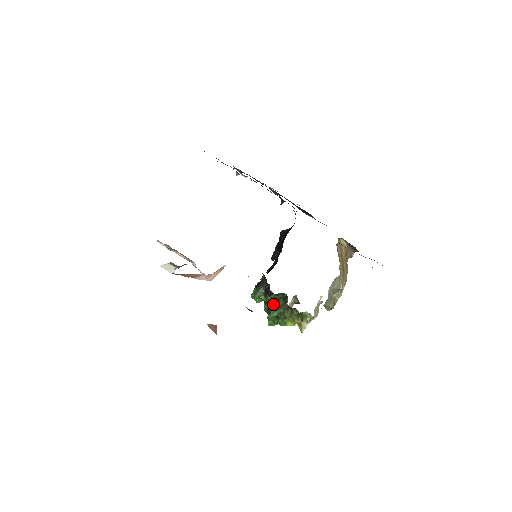
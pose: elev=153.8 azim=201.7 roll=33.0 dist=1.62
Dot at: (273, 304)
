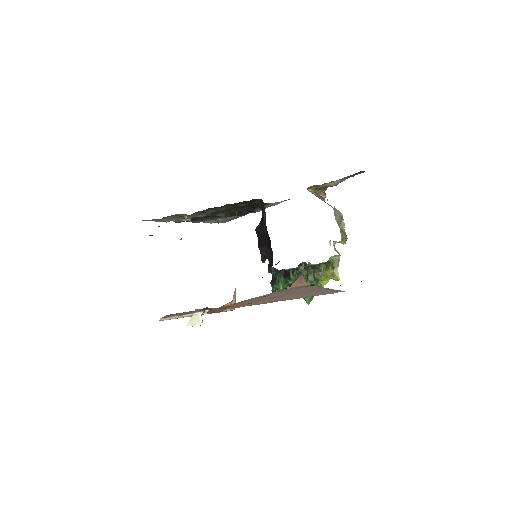
Dot at: occluded
